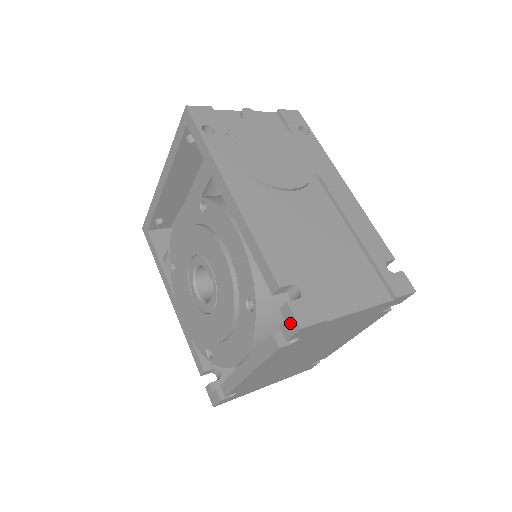
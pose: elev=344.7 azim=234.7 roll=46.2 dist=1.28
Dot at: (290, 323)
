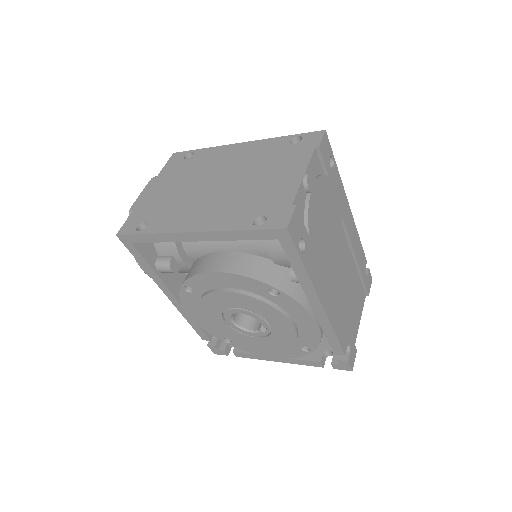
Dot at: (344, 367)
